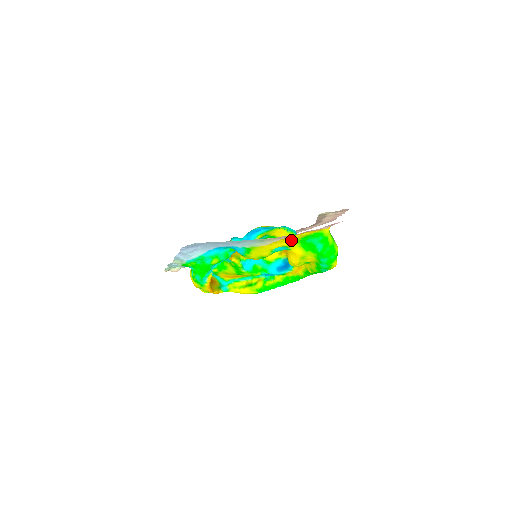
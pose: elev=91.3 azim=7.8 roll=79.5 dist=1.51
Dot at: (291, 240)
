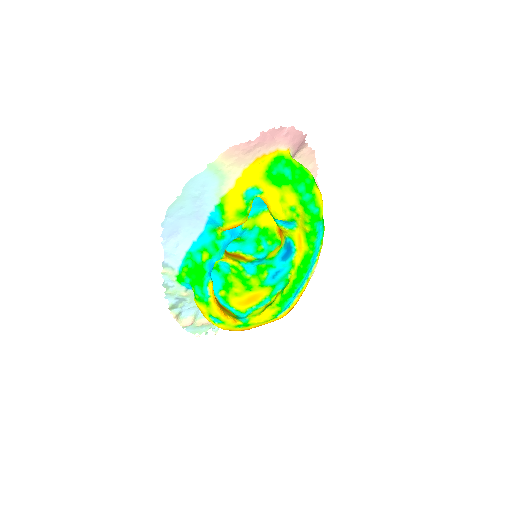
Dot at: (256, 175)
